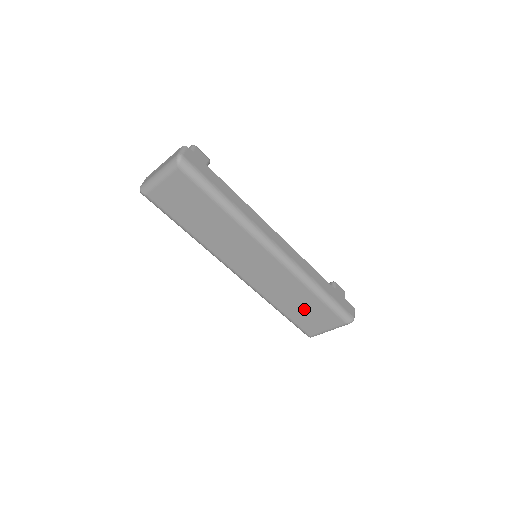
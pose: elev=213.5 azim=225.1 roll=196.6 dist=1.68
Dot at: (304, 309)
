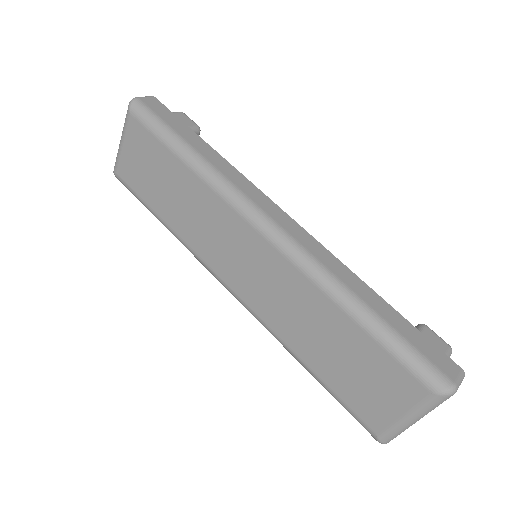
Dot at: (344, 359)
